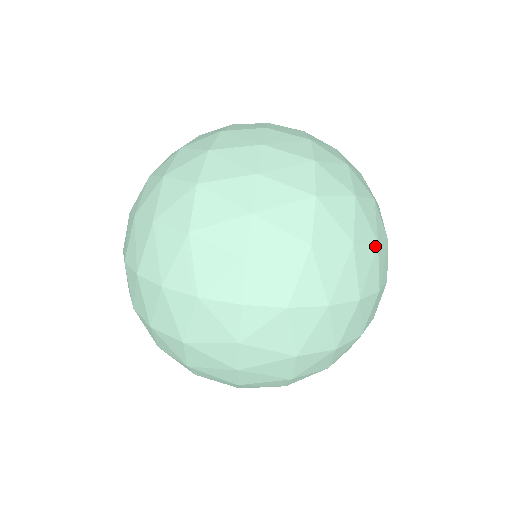
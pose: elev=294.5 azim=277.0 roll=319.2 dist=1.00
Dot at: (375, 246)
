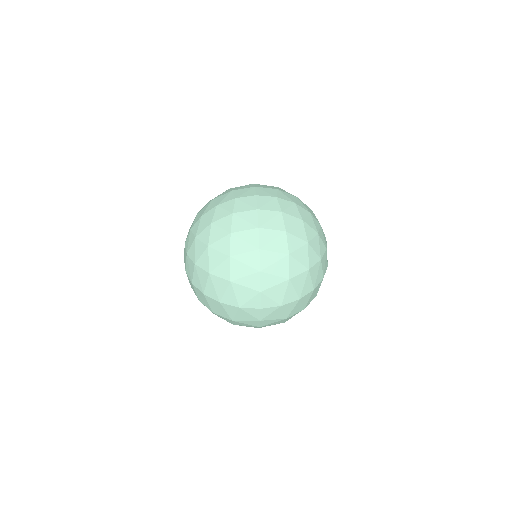
Dot at: (320, 262)
